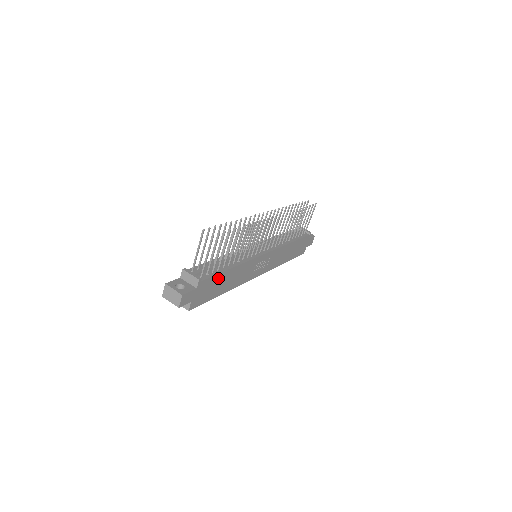
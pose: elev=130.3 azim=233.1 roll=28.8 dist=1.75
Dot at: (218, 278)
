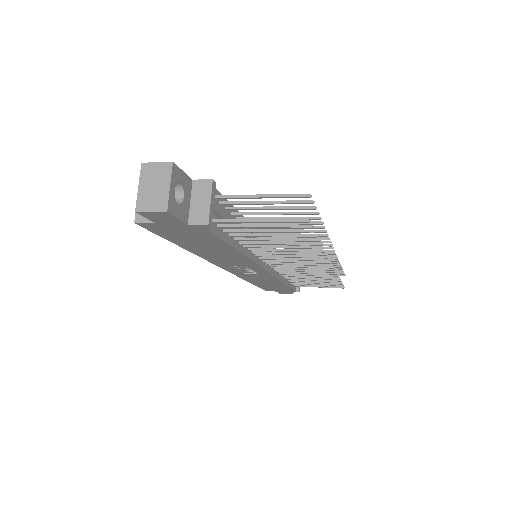
Dot at: (216, 241)
